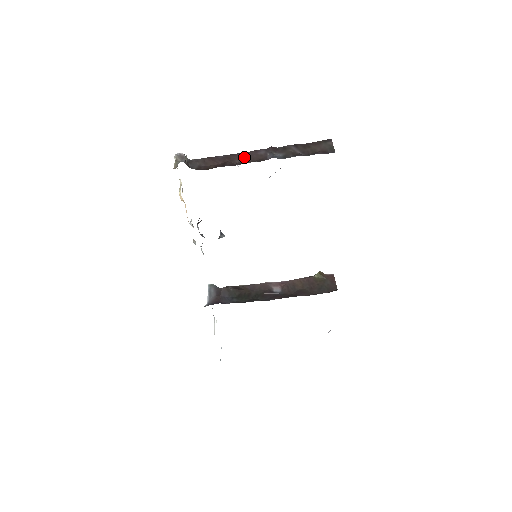
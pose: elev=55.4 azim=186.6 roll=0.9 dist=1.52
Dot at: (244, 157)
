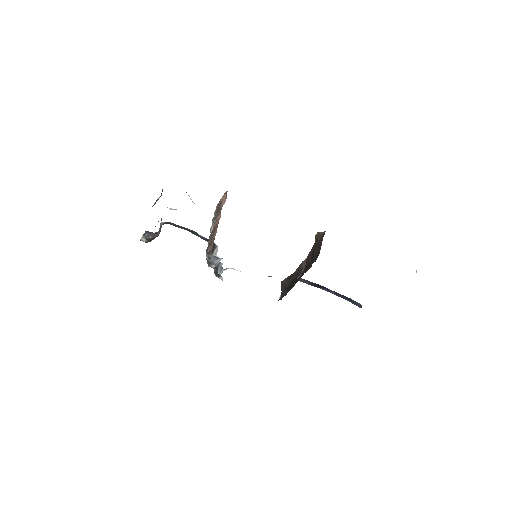
Dot at: occluded
